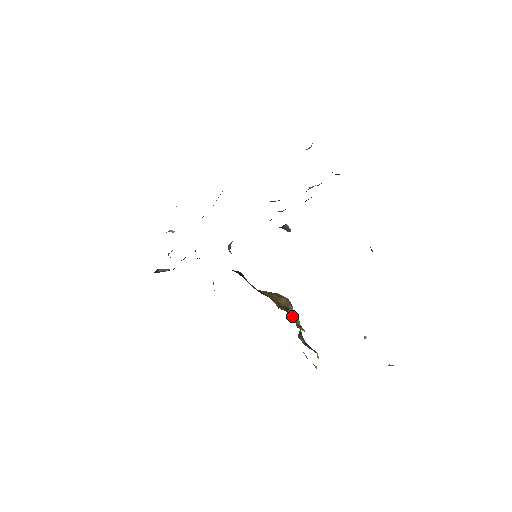
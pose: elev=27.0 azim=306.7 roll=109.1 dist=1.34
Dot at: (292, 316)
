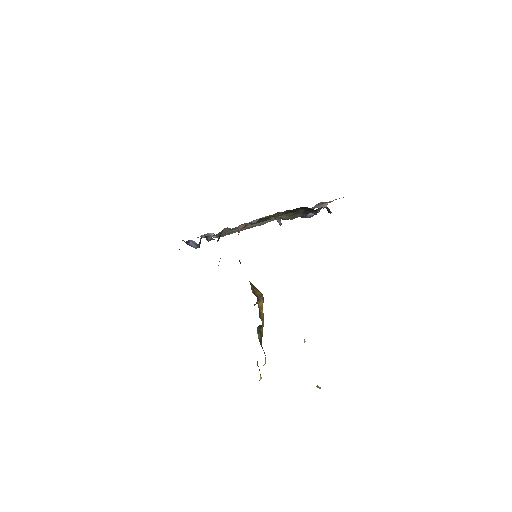
Dot at: (260, 308)
